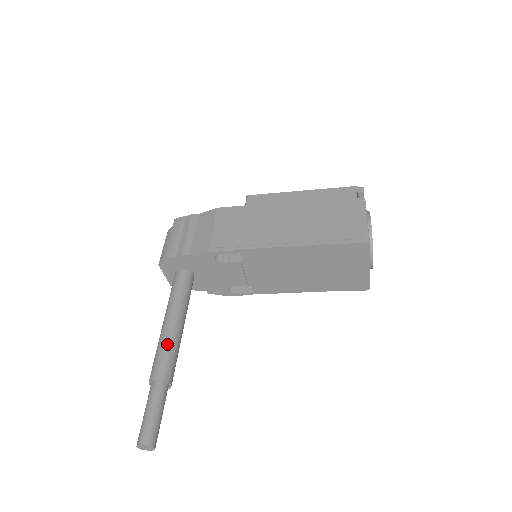
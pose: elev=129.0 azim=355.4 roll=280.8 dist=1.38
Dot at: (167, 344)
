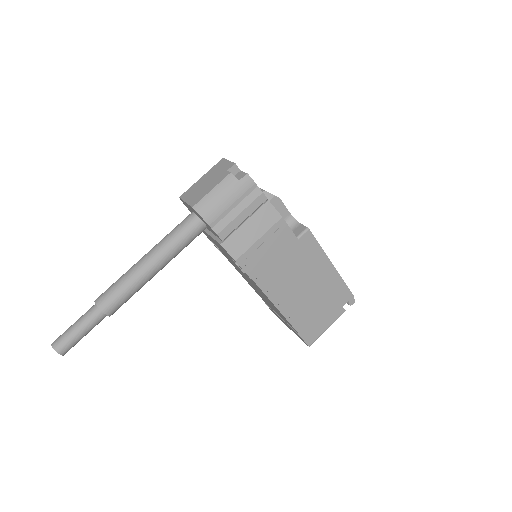
Dot at: (135, 289)
